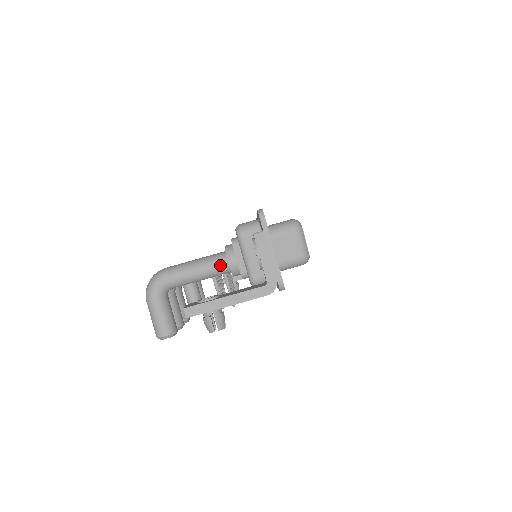
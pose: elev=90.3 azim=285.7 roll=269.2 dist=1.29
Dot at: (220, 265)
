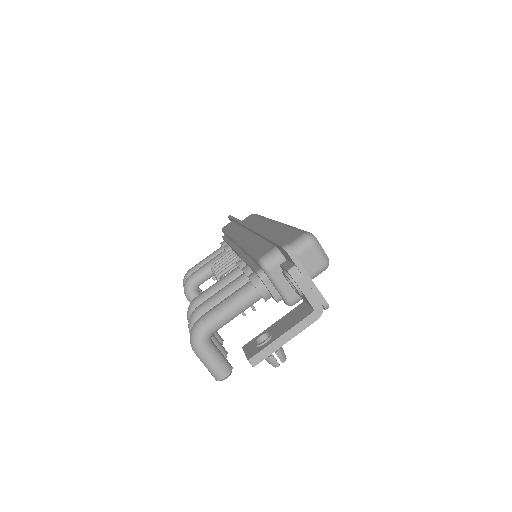
Dot at: (252, 297)
